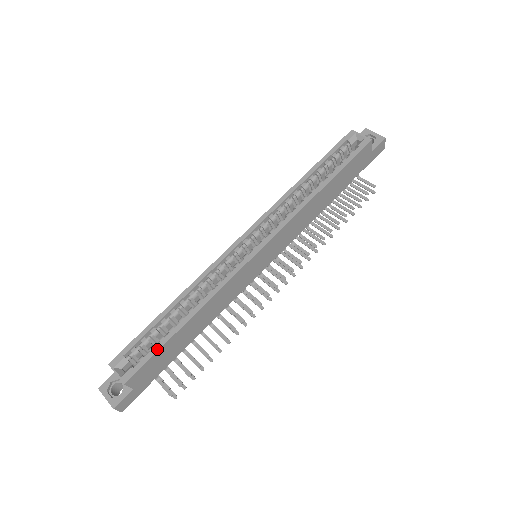
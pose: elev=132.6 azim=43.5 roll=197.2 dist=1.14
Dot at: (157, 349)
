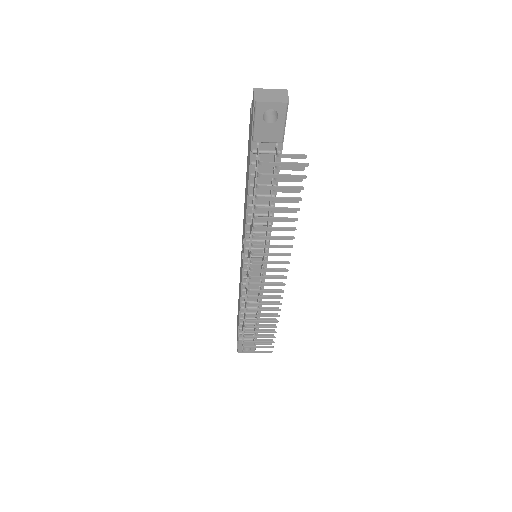
Dot at: occluded
